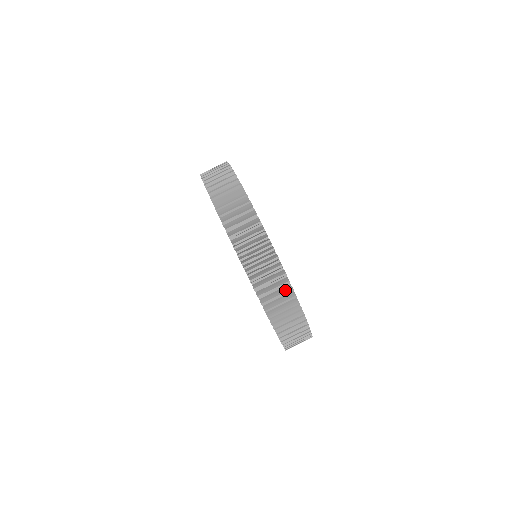
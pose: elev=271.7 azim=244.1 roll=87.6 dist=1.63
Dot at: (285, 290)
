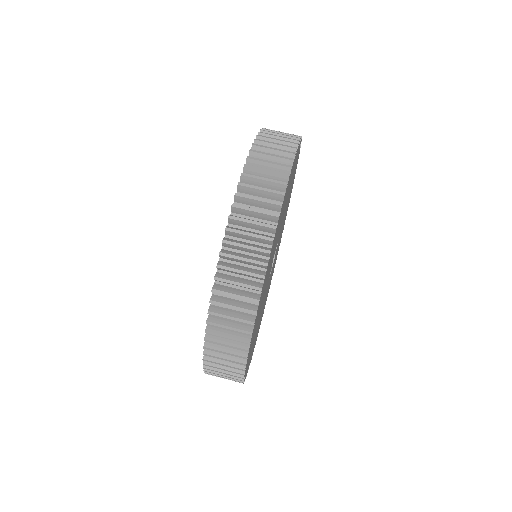
Dot at: (278, 181)
